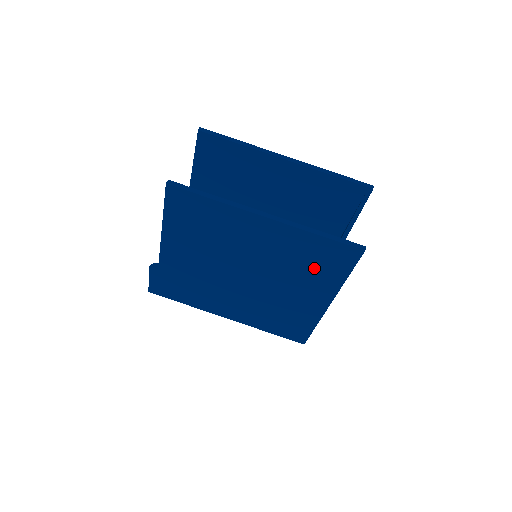
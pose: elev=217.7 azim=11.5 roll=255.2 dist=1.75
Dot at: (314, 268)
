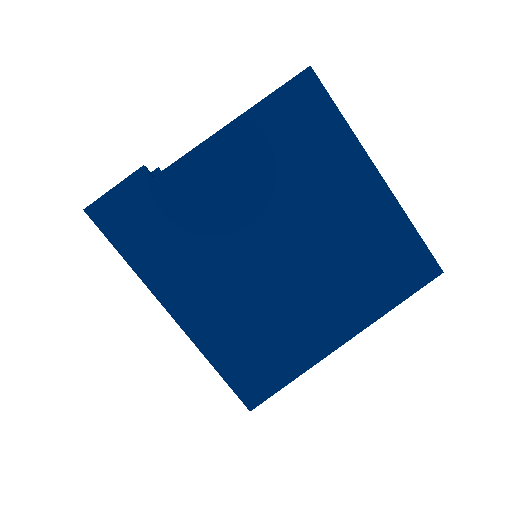
Dot at: (374, 273)
